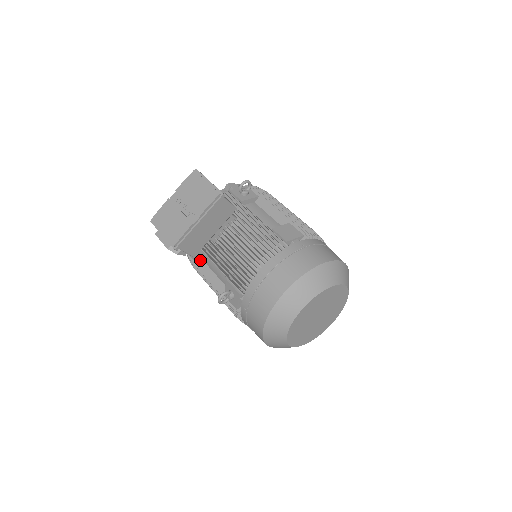
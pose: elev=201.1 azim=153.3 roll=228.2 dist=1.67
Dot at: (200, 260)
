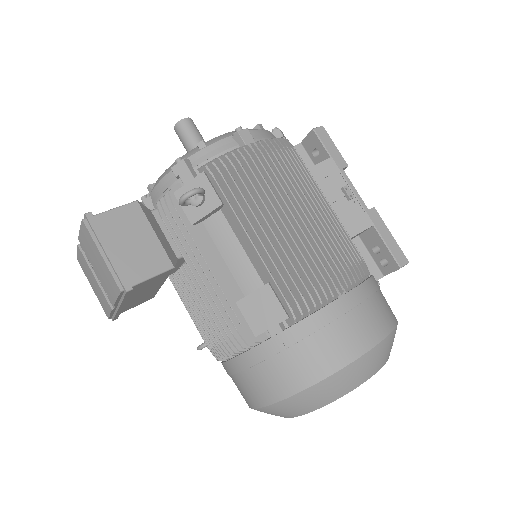
Dot at: occluded
